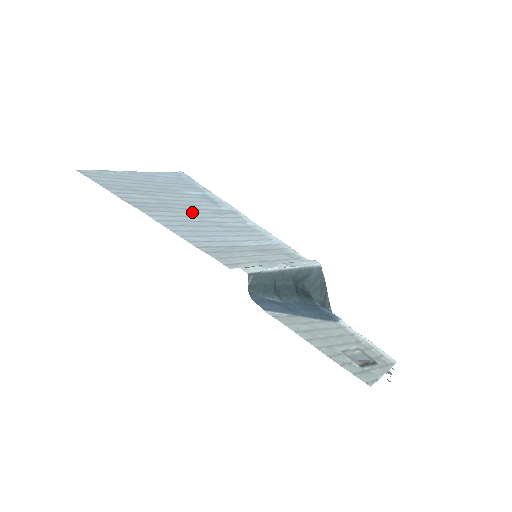
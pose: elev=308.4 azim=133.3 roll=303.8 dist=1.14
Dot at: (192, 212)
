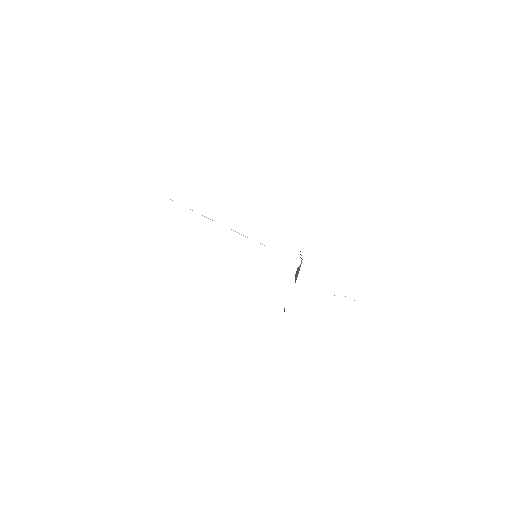
Dot at: occluded
